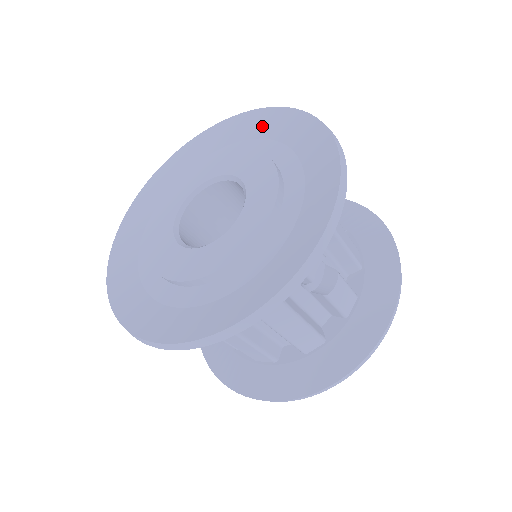
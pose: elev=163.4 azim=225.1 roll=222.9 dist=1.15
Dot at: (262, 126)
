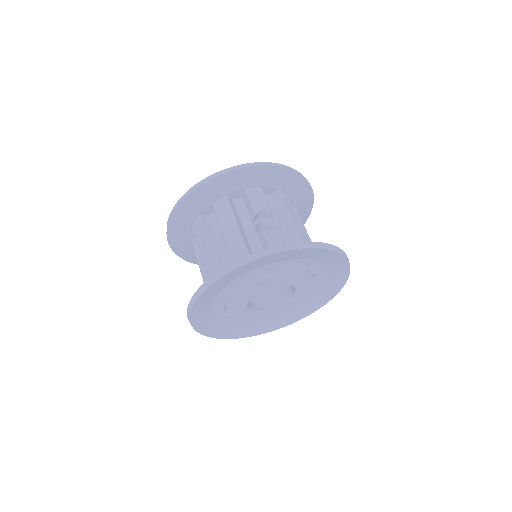
Dot at: occluded
